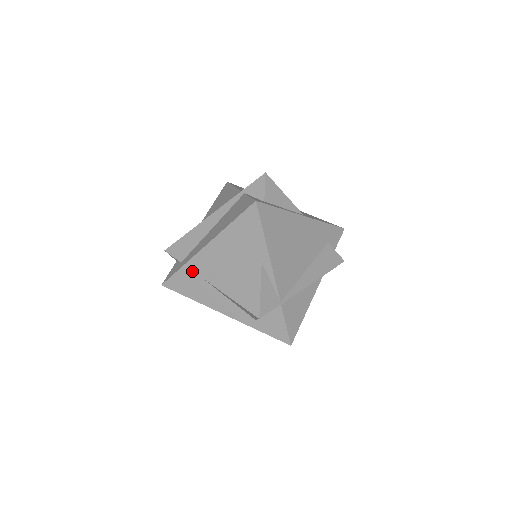
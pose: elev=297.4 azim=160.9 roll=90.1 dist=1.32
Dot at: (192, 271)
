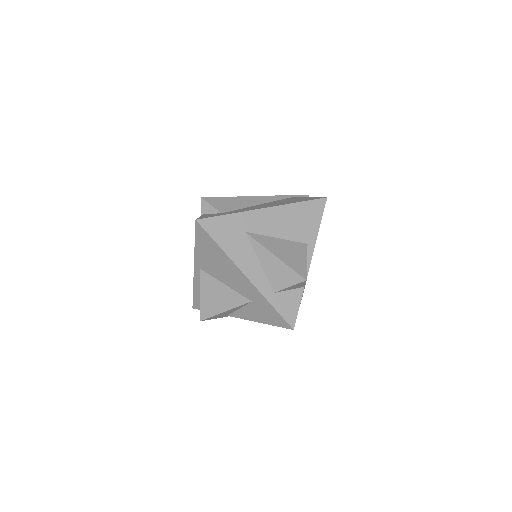
Dot at: (239, 222)
